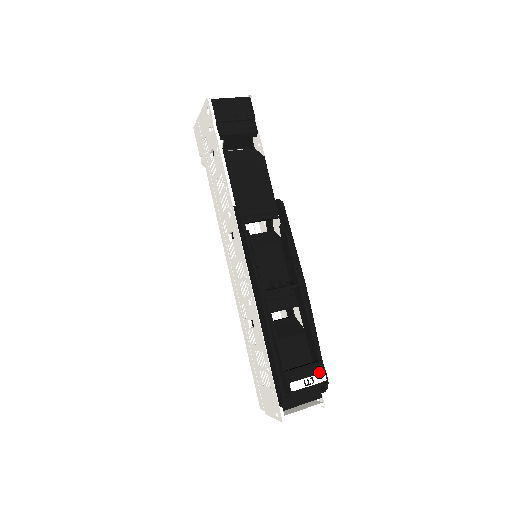
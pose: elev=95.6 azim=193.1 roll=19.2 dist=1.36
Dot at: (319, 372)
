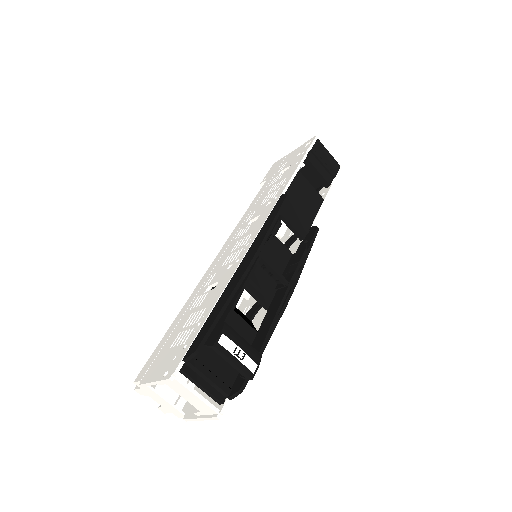
Dot at: (253, 359)
